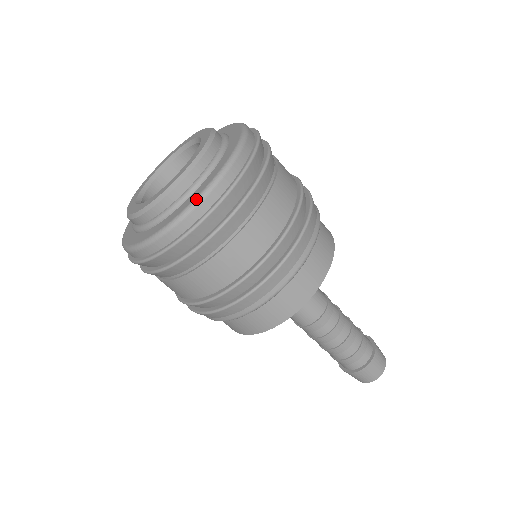
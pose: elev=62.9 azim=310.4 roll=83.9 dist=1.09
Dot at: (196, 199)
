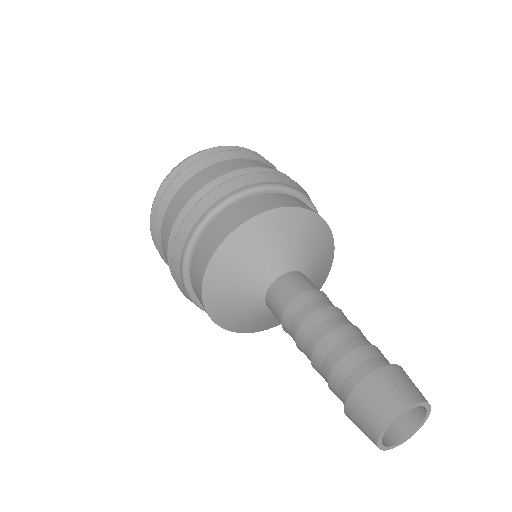
Dot at: occluded
